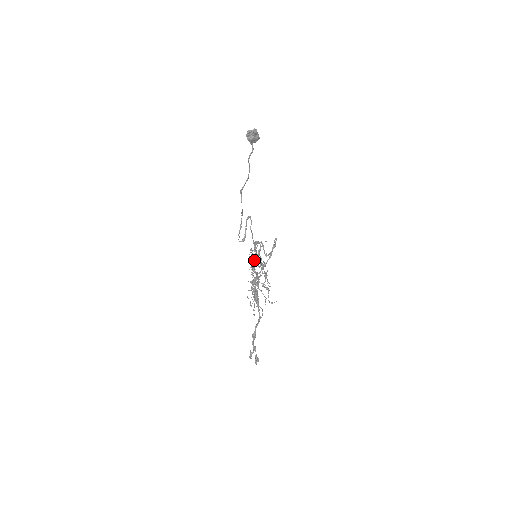
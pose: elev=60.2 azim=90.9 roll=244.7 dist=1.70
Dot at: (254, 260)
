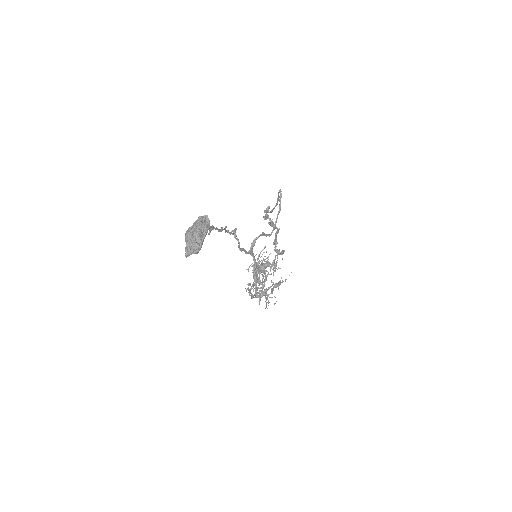
Dot at: (254, 271)
